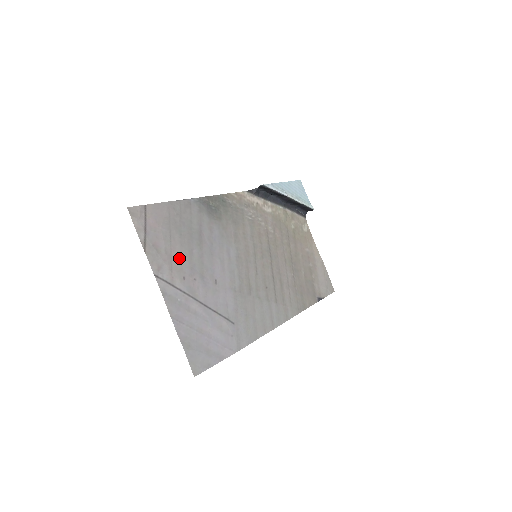
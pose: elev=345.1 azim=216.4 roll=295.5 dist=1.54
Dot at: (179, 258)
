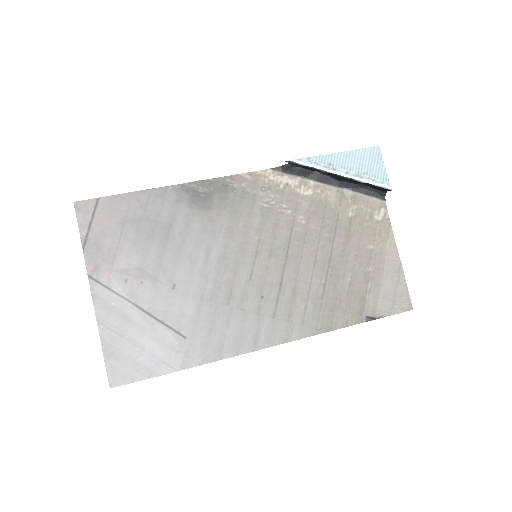
Dot at: (126, 258)
